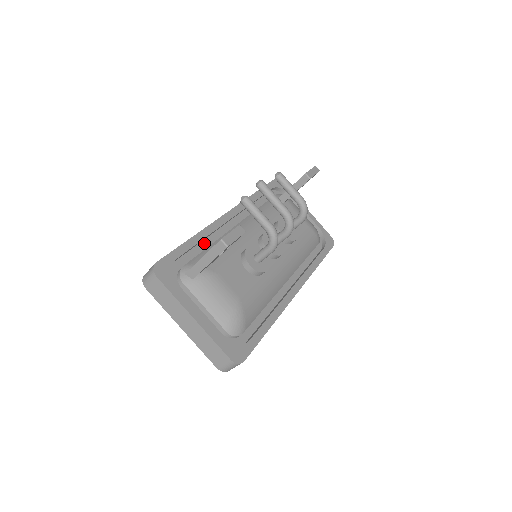
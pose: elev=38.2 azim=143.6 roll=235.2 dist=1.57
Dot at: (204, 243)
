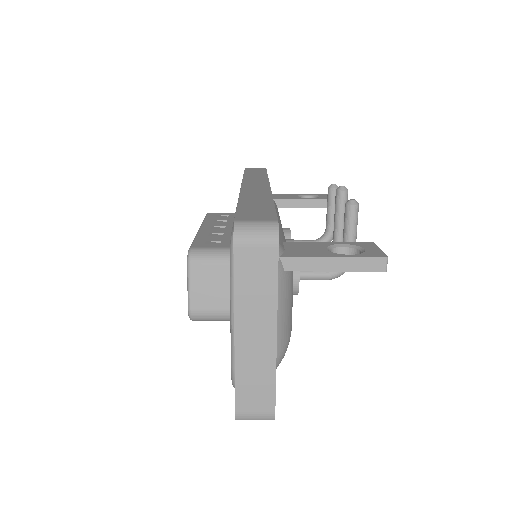
Dot at: occluded
